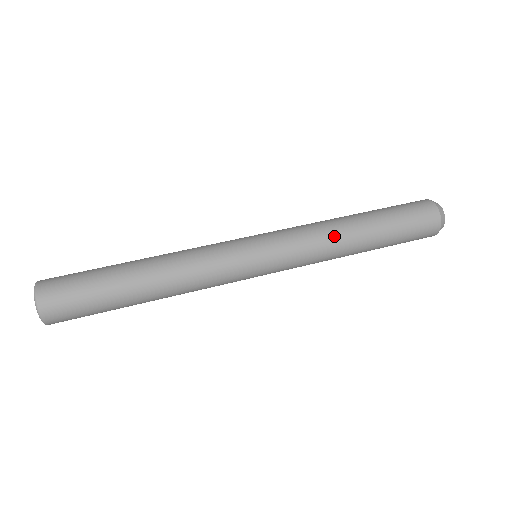
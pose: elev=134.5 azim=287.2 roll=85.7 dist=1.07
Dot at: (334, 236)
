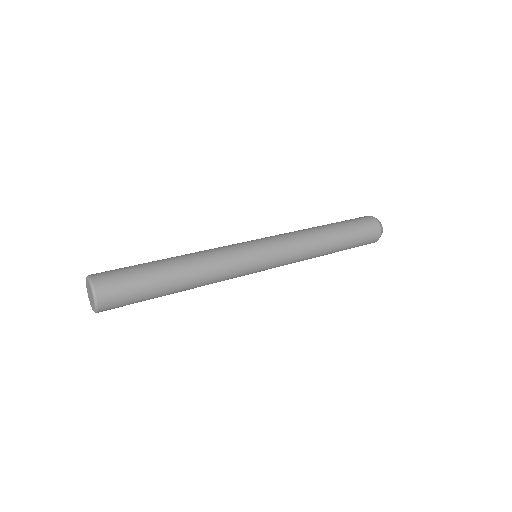
Dot at: (310, 234)
